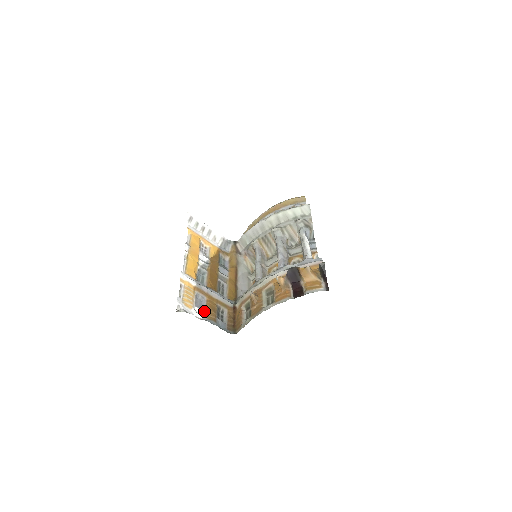
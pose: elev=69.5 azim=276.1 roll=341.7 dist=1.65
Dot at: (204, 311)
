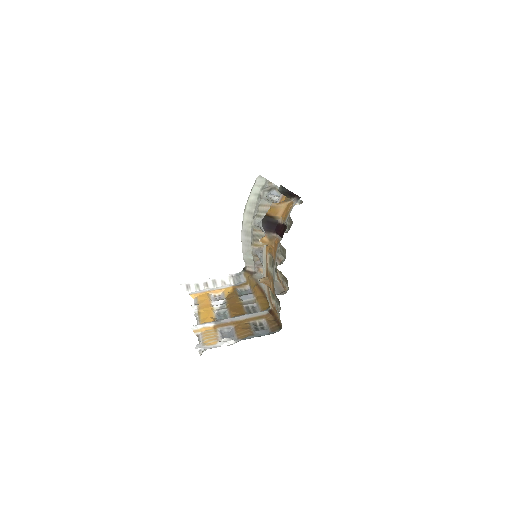
Dot at: (235, 336)
